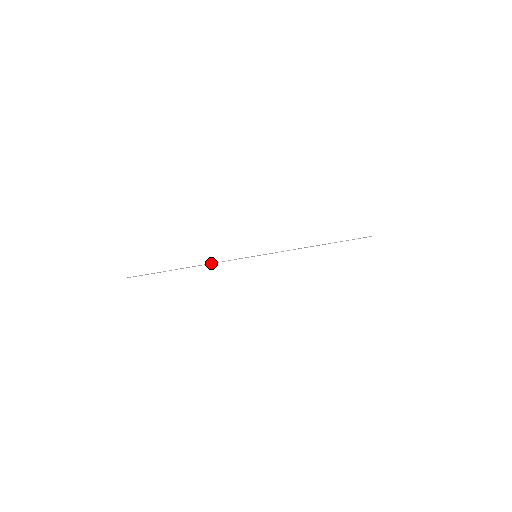
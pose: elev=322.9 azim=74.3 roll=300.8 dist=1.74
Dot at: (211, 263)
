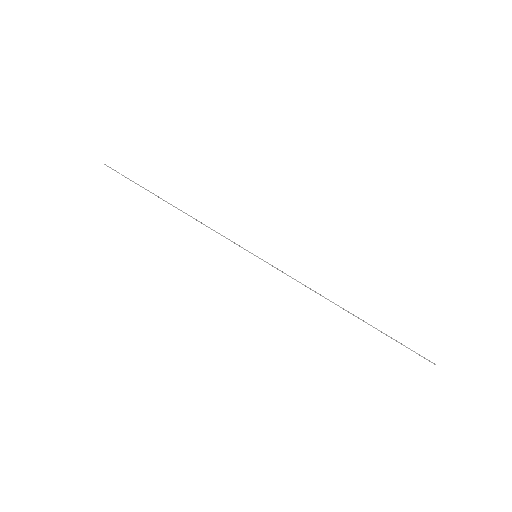
Dot at: (198, 221)
